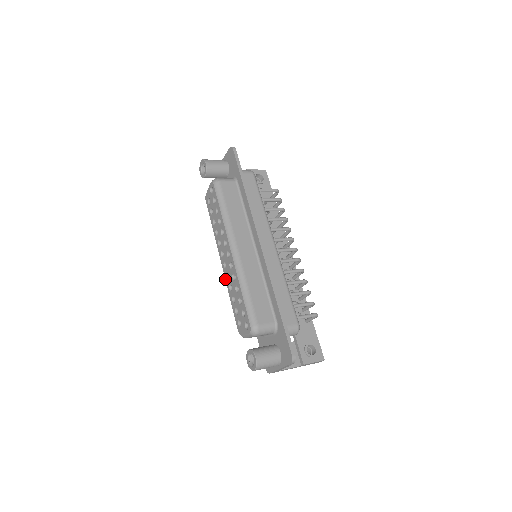
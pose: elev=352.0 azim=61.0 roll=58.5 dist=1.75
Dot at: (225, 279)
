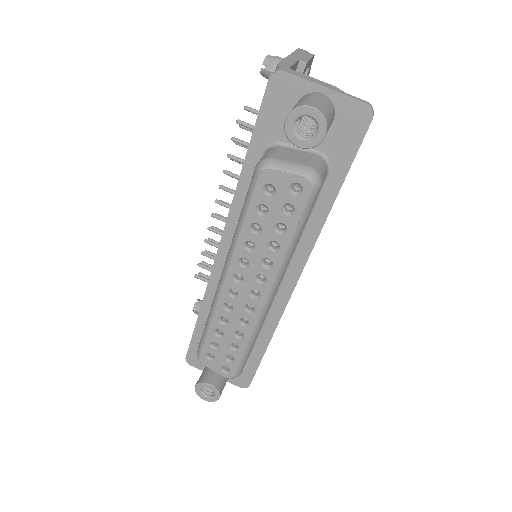
Dot at: (218, 304)
